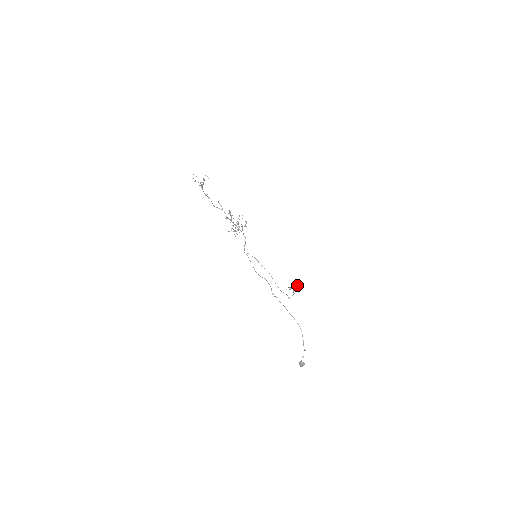
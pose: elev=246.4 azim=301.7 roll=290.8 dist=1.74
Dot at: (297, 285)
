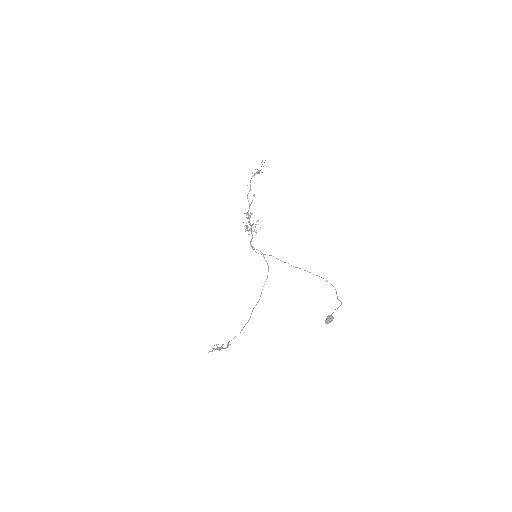
Dot at: occluded
